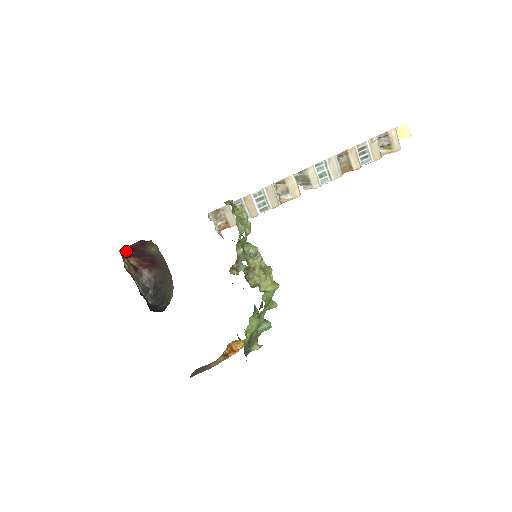
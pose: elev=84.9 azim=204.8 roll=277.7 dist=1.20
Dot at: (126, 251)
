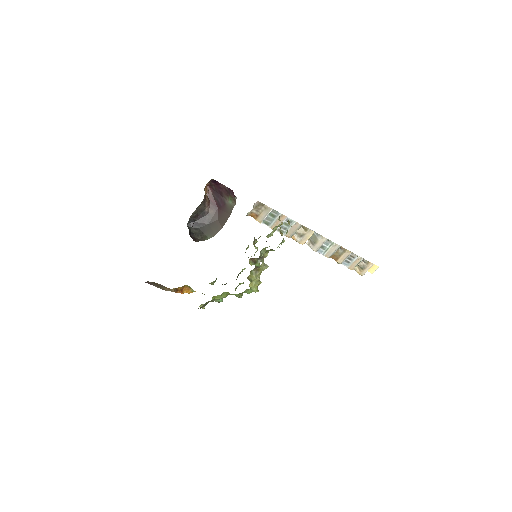
Dot at: (212, 181)
